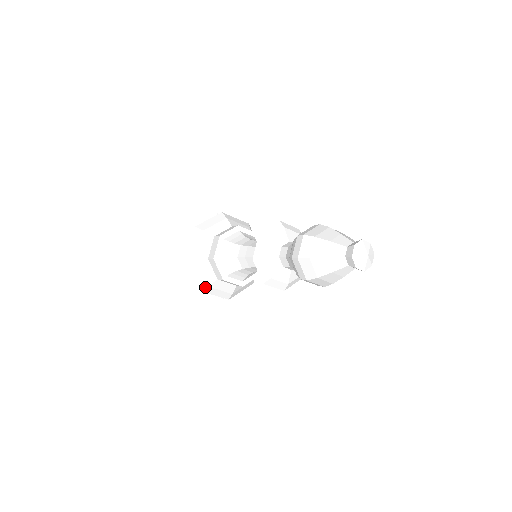
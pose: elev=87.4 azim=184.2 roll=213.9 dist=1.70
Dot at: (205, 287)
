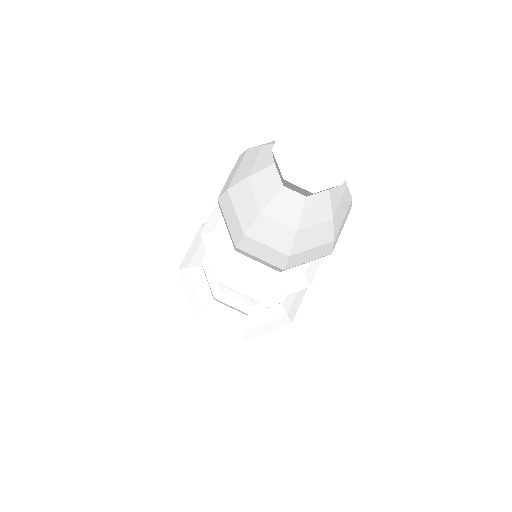
Dot at: (186, 267)
